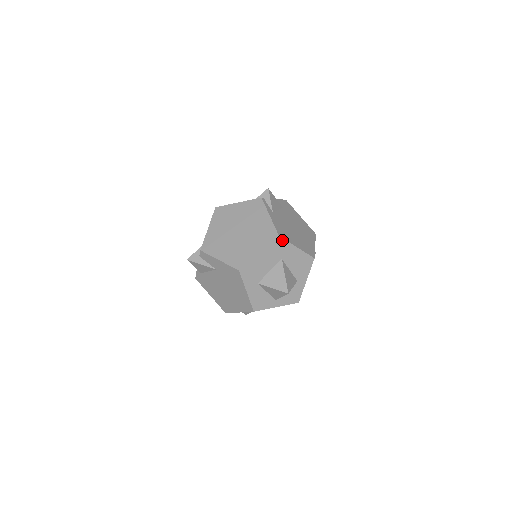
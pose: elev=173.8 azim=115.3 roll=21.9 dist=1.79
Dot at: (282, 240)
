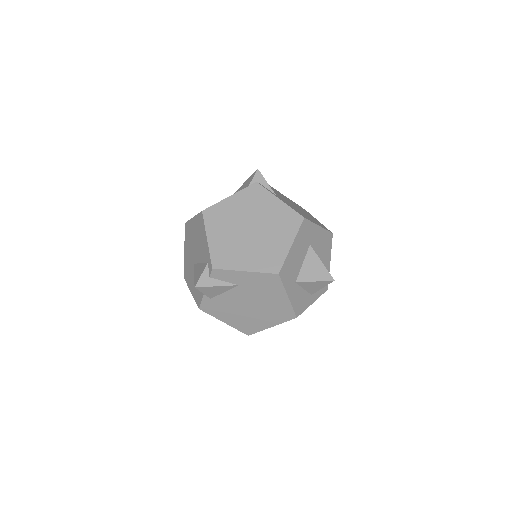
Dot at: (307, 222)
